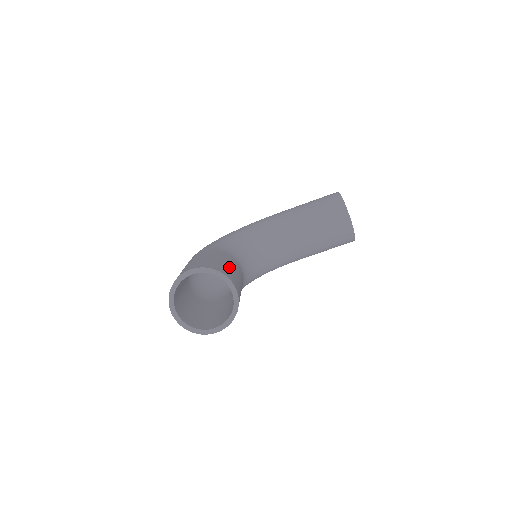
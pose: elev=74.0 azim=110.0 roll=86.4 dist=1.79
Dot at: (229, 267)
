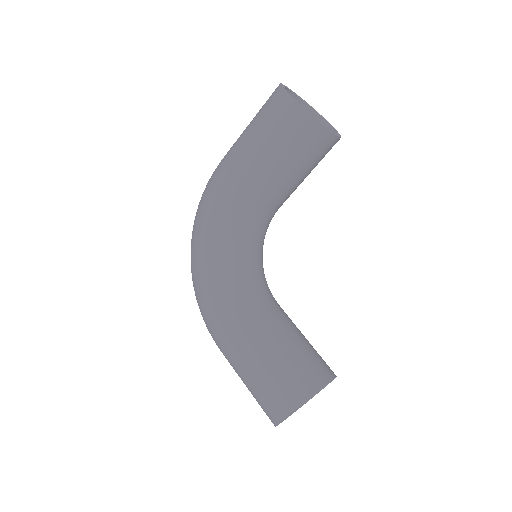
Dot at: (295, 354)
